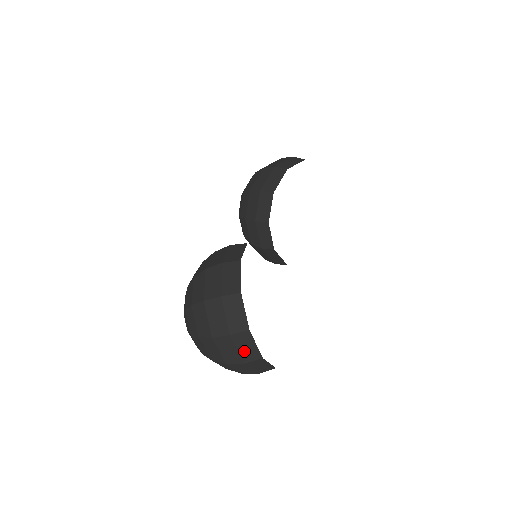
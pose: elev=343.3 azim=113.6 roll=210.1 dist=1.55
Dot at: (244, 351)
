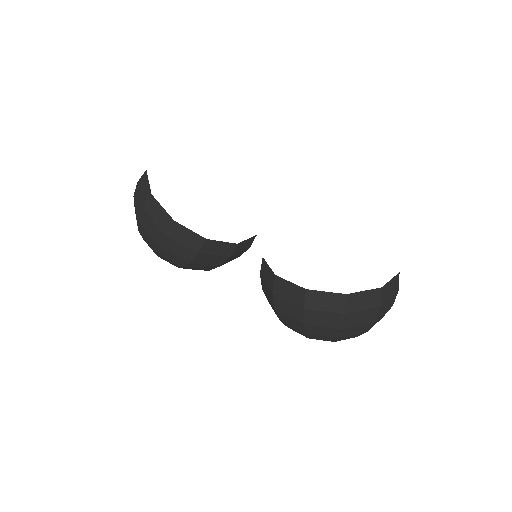
Dot at: occluded
